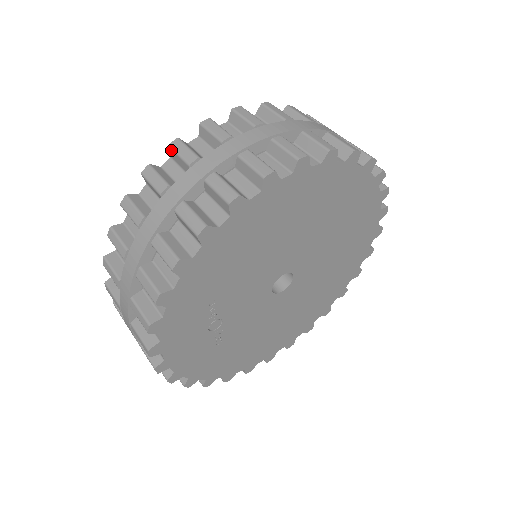
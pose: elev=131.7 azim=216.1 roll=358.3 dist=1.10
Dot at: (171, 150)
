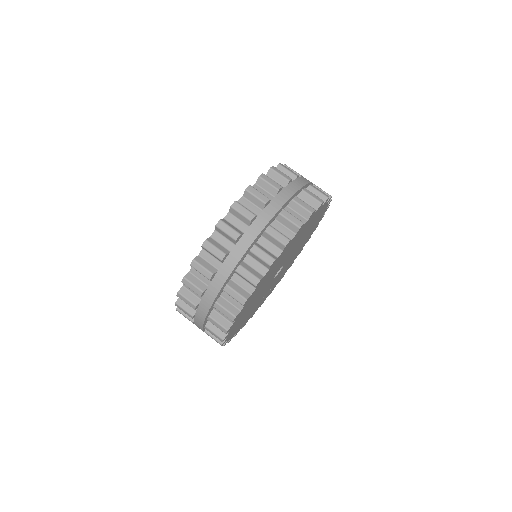
Dot at: (178, 307)
